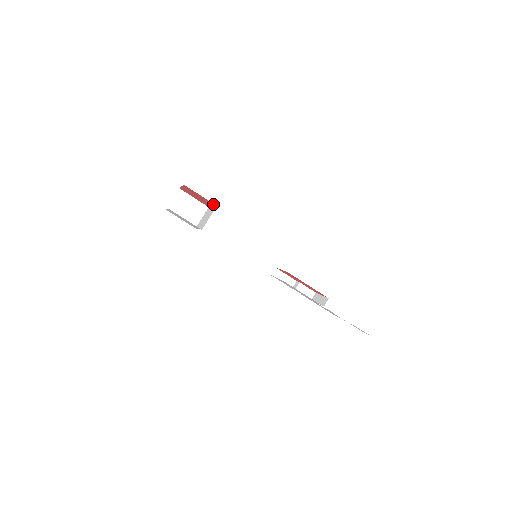
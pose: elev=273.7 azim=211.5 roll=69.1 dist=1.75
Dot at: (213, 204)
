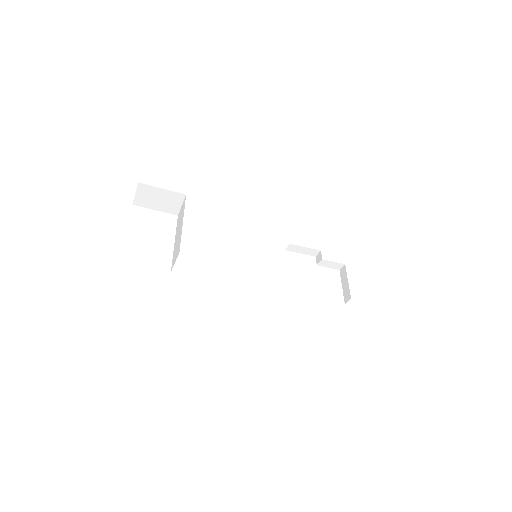
Dot at: occluded
